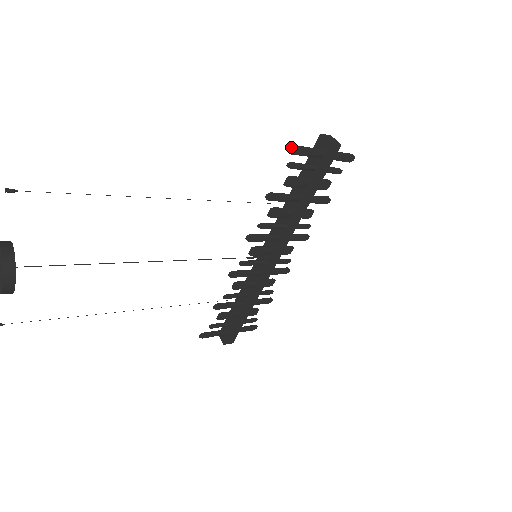
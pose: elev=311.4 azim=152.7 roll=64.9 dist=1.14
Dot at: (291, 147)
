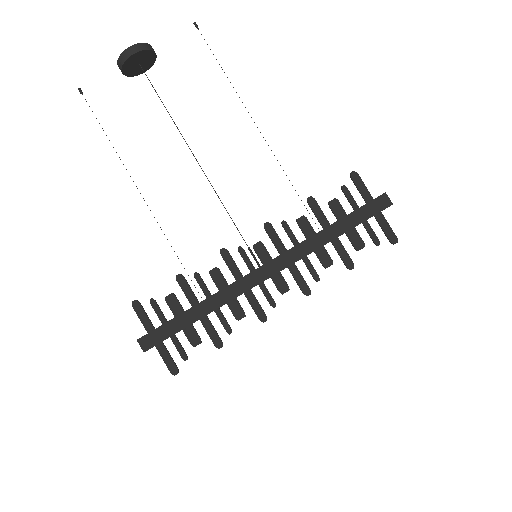
Dot at: occluded
